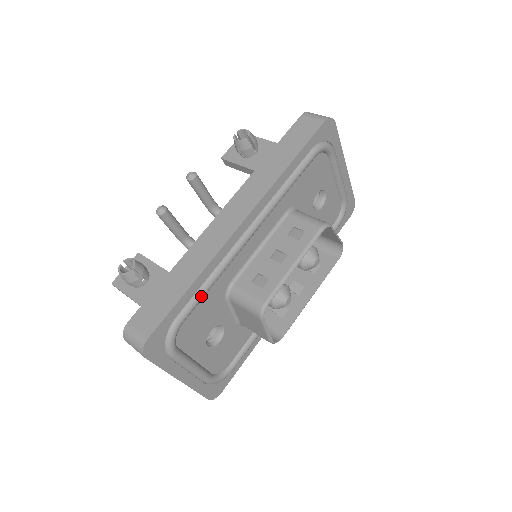
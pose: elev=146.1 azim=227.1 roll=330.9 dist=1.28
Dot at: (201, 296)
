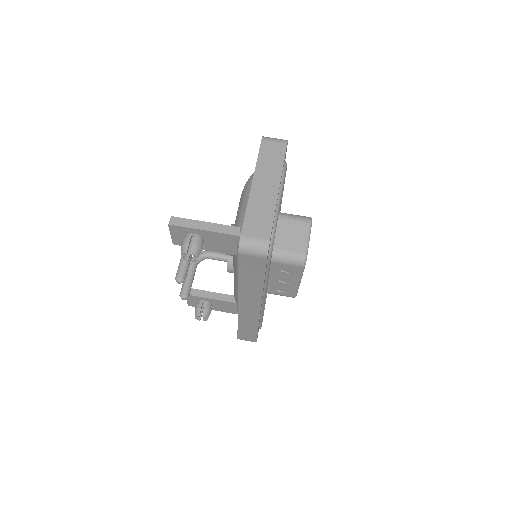
Dot at: occluded
